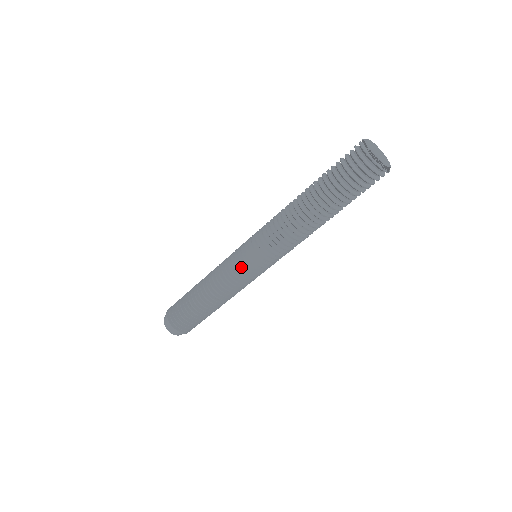
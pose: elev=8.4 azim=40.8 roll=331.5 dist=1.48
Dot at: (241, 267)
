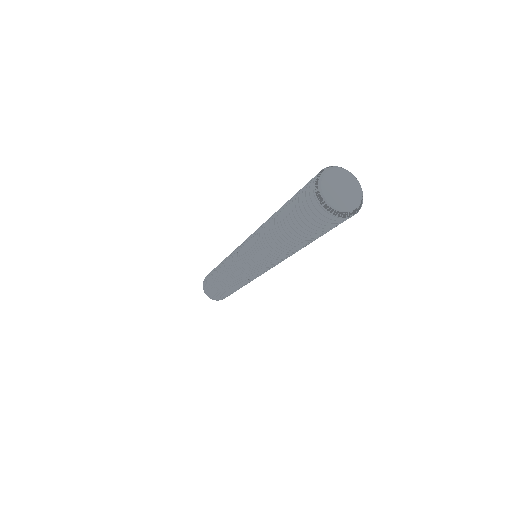
Dot at: (237, 266)
